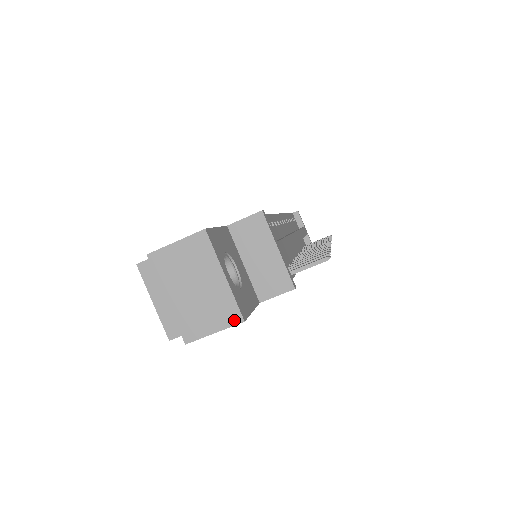
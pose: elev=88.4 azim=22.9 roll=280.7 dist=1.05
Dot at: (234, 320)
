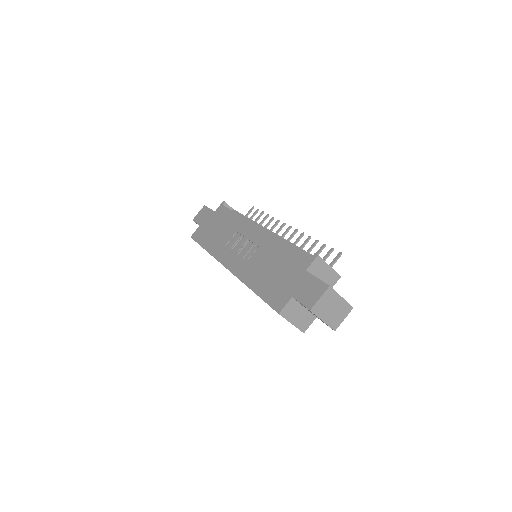
Dot at: (350, 310)
